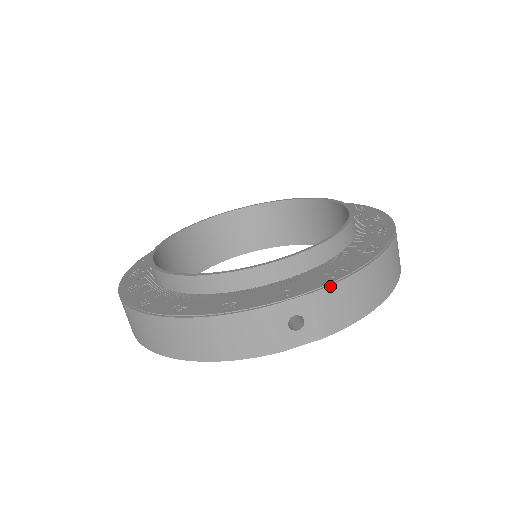
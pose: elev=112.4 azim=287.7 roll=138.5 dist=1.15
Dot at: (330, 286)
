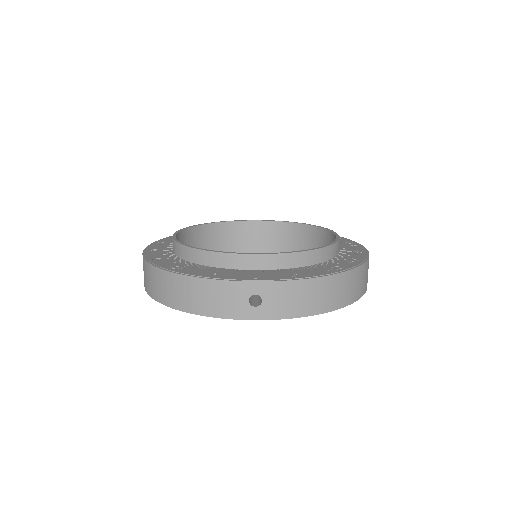
Dot at: (288, 281)
